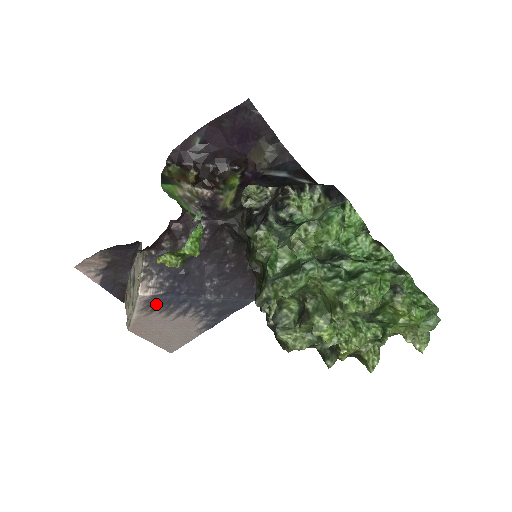
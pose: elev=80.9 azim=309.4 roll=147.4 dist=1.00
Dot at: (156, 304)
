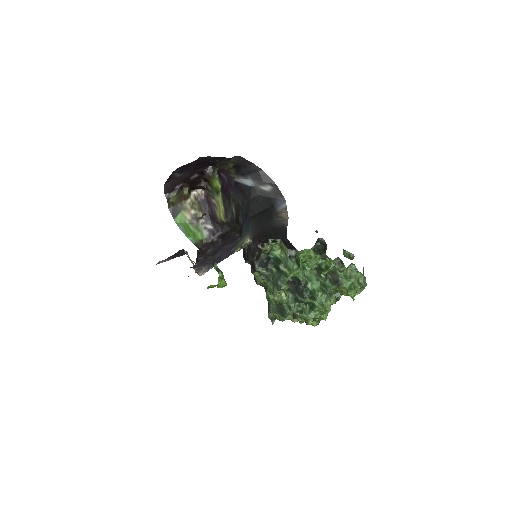
Dot at: occluded
